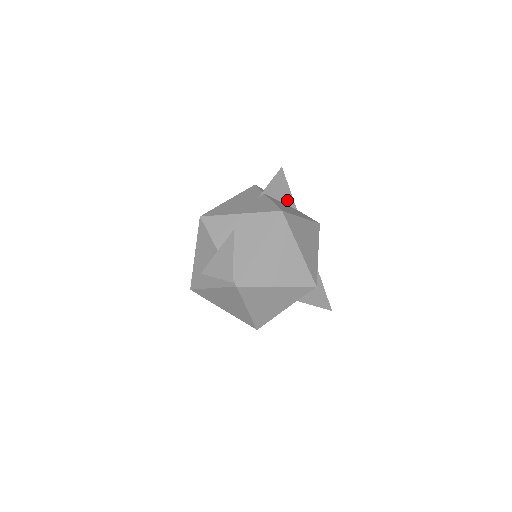
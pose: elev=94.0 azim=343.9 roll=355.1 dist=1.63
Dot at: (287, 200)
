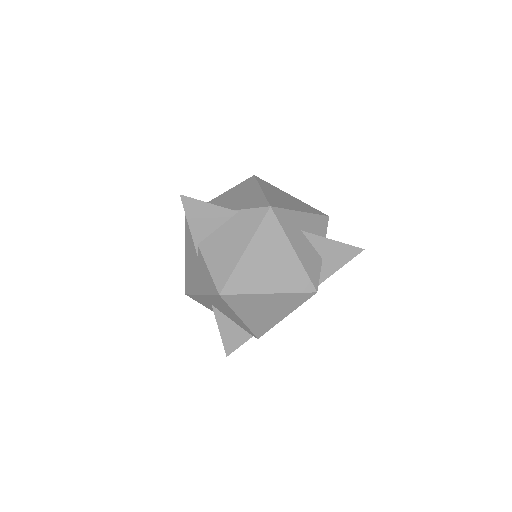
Dot at: (220, 218)
